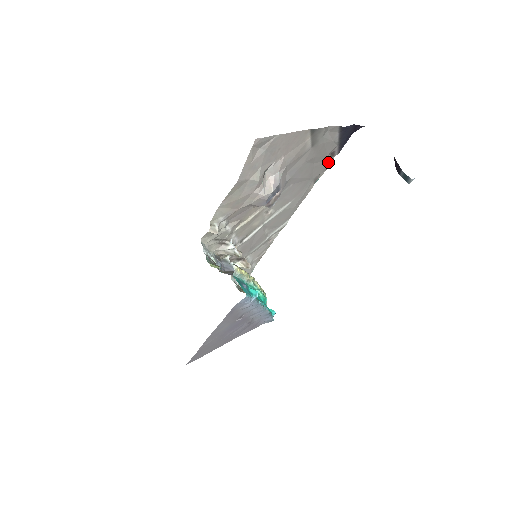
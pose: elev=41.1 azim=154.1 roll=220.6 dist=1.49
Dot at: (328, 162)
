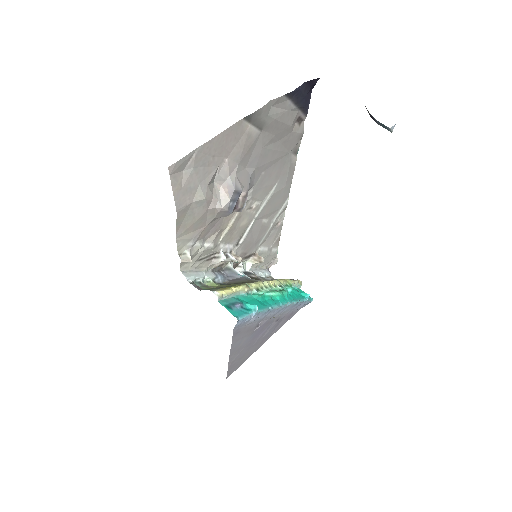
Dot at: (299, 130)
